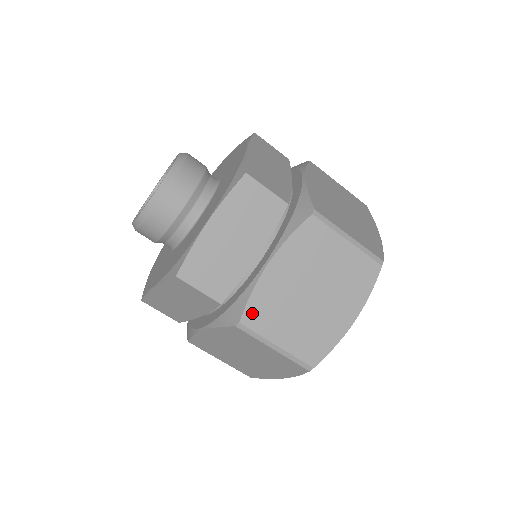
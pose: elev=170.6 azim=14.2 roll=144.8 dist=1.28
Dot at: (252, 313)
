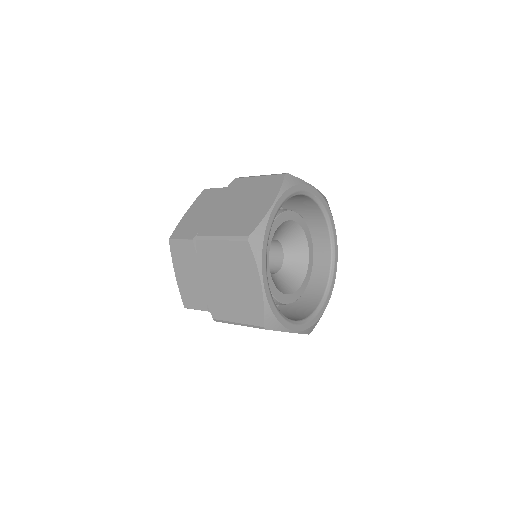
Dot at: (214, 311)
